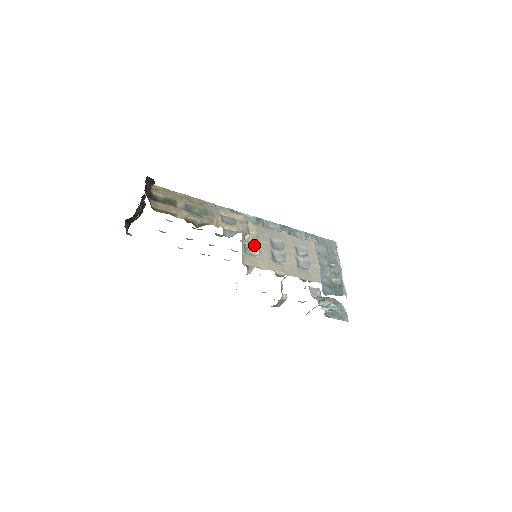
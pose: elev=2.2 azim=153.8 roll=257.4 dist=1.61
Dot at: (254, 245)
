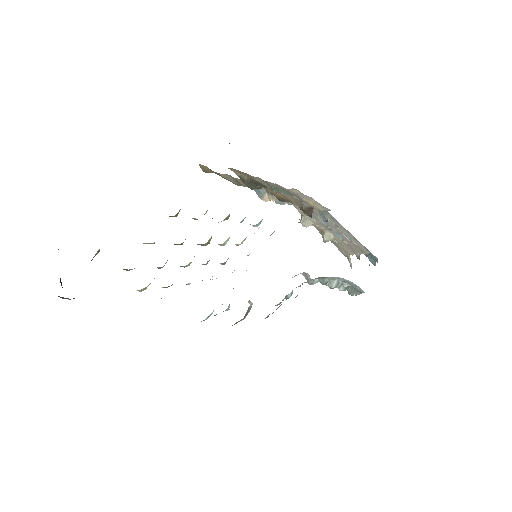
Dot at: (320, 228)
